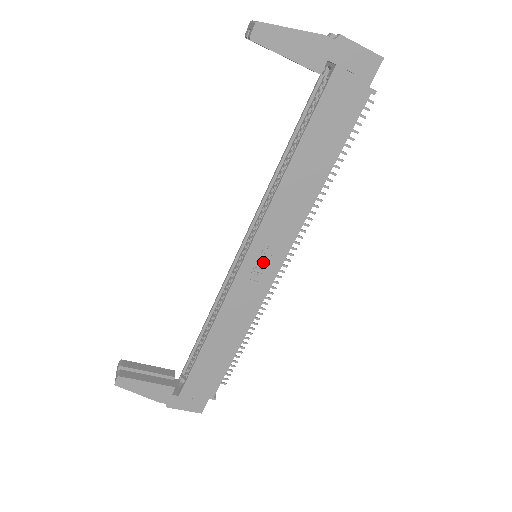
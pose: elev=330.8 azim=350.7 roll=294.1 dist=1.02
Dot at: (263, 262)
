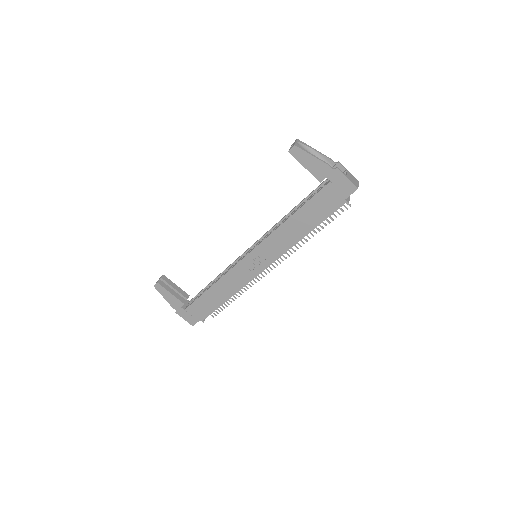
Dot at: (257, 261)
